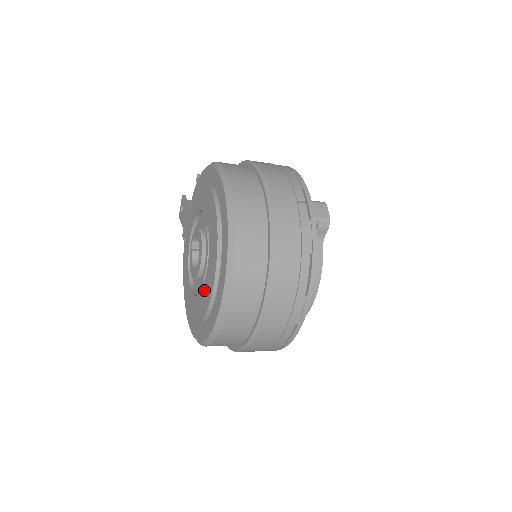
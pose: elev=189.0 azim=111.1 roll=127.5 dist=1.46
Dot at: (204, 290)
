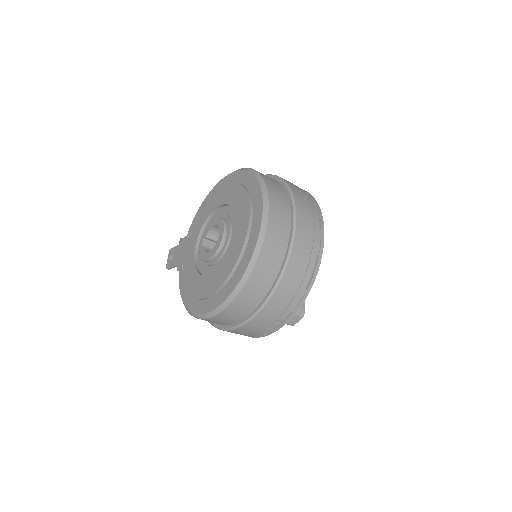
Dot at: (234, 241)
